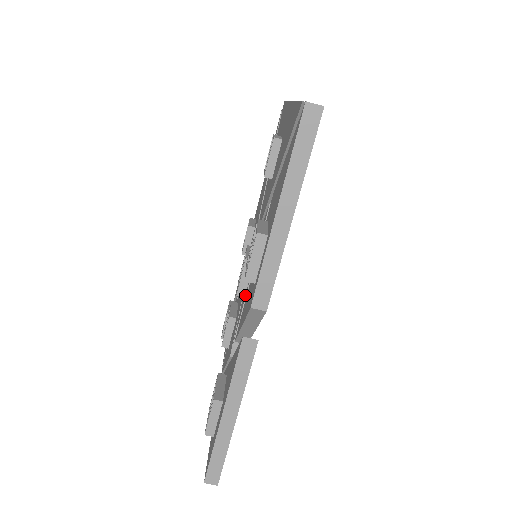
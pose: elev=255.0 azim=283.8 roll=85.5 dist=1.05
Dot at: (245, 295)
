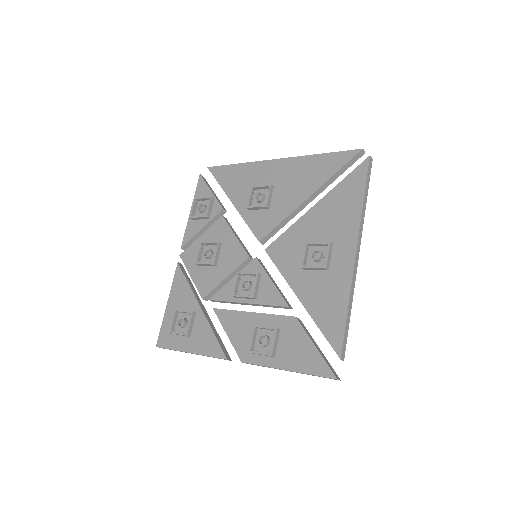
Dot at: (236, 300)
